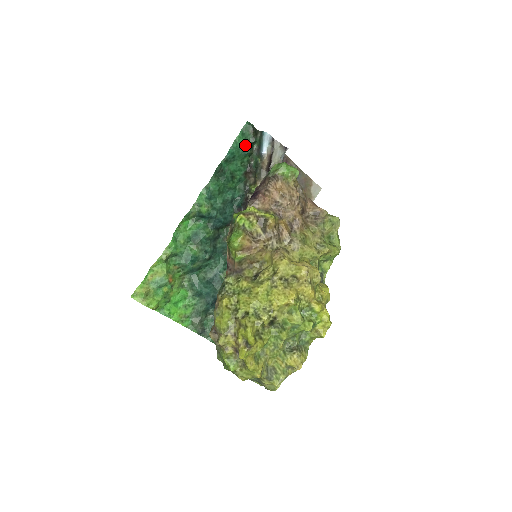
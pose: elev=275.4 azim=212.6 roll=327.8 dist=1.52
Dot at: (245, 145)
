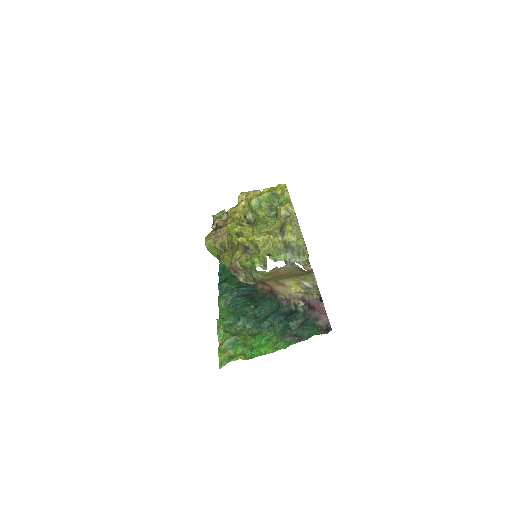
Dot at: occluded
